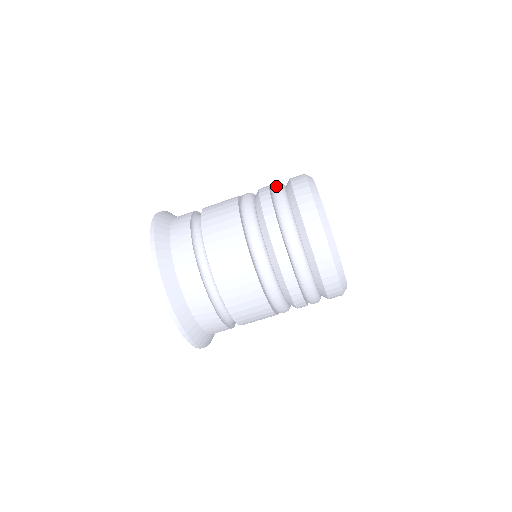
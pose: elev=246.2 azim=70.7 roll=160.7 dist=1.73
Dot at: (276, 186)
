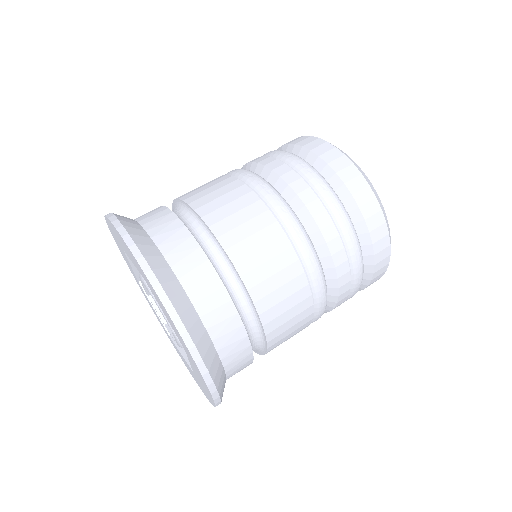
Dot at: occluded
